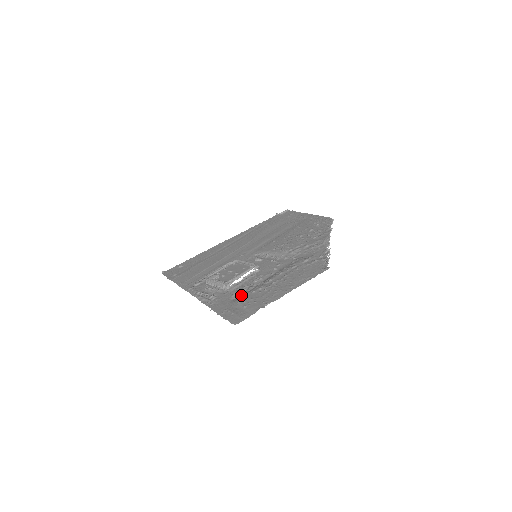
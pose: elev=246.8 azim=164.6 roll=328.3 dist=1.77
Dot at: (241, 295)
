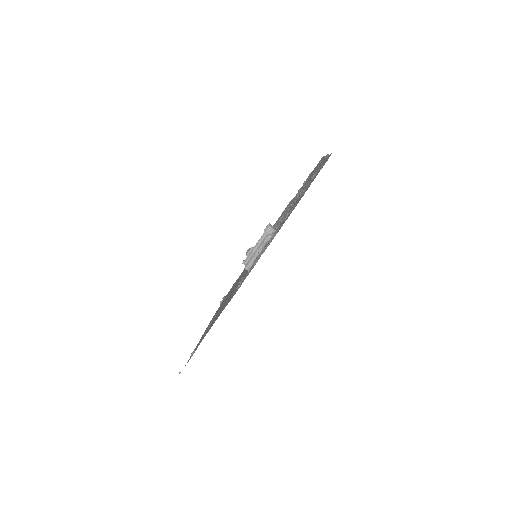
Dot at: occluded
